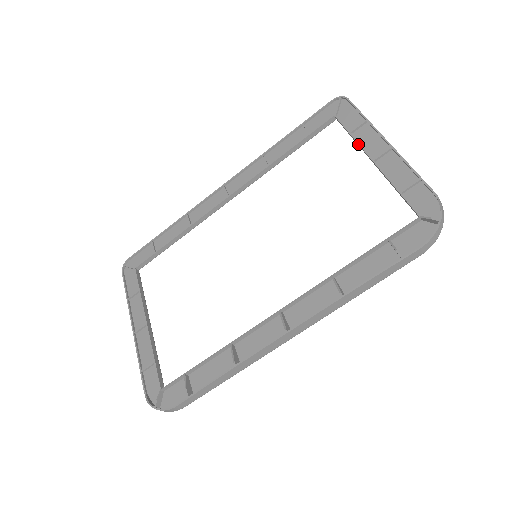
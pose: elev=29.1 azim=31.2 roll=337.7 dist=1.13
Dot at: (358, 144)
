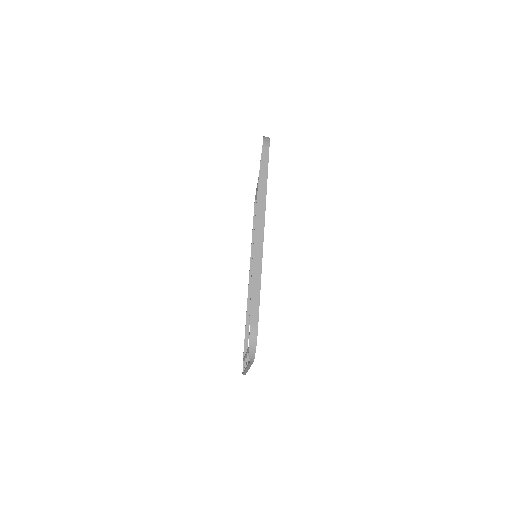
Dot at: (257, 185)
